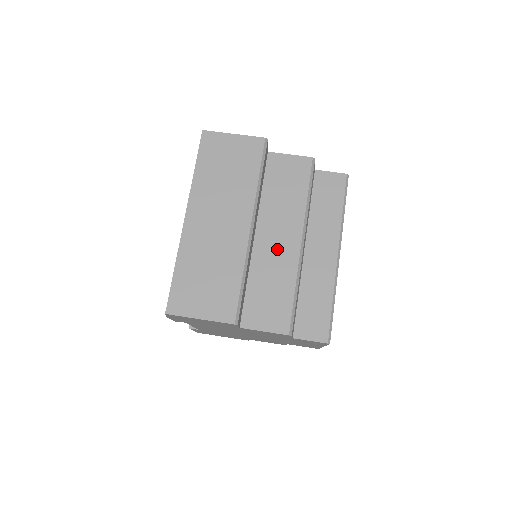
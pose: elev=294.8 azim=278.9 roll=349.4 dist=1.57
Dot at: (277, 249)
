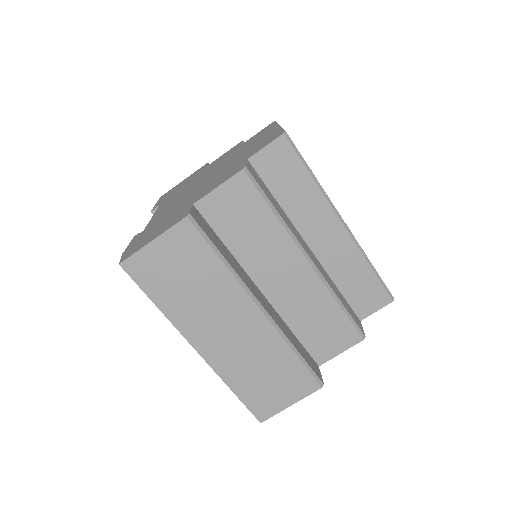
Dot at: (292, 286)
